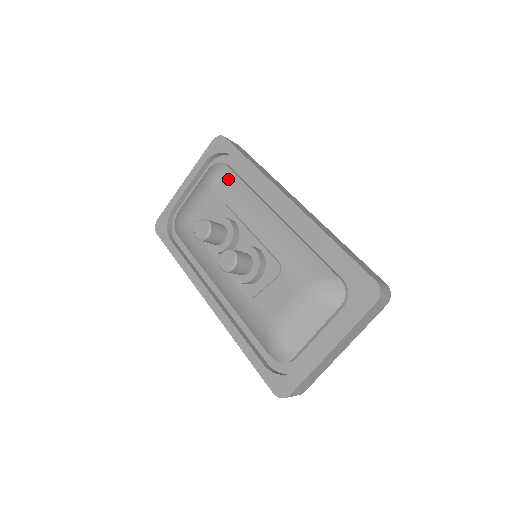
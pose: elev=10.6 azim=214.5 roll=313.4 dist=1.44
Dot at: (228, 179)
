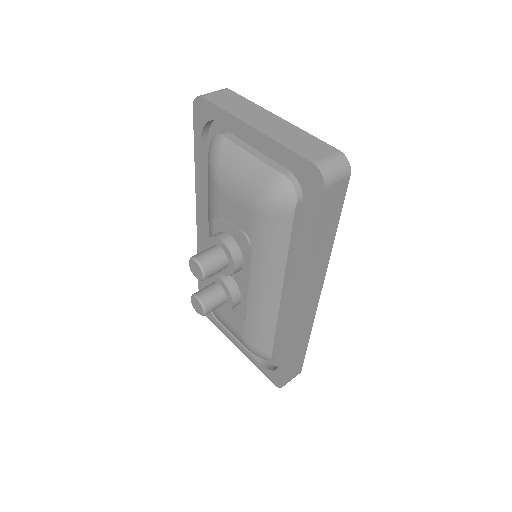
Dot at: (277, 227)
